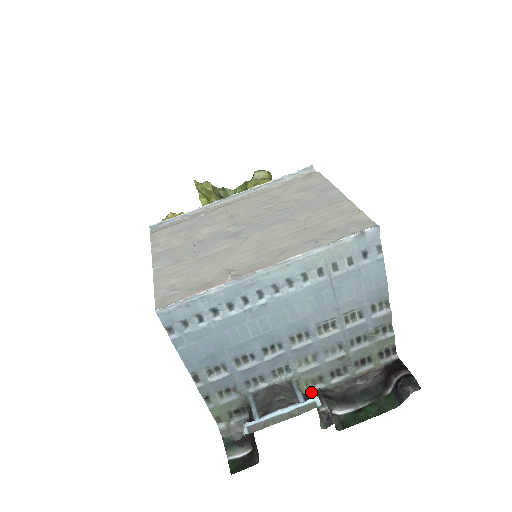
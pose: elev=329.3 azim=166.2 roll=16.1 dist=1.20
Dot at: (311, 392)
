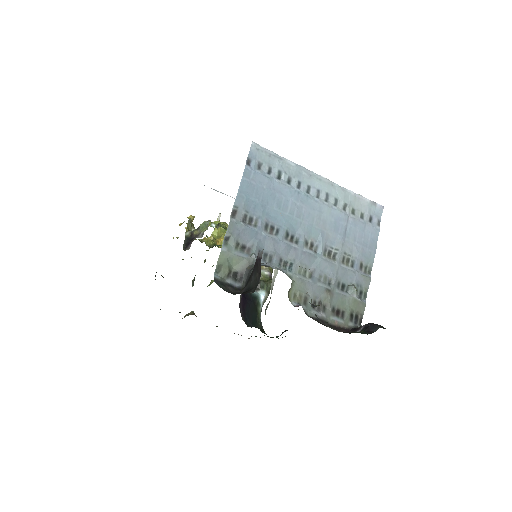
Dot at: (295, 306)
